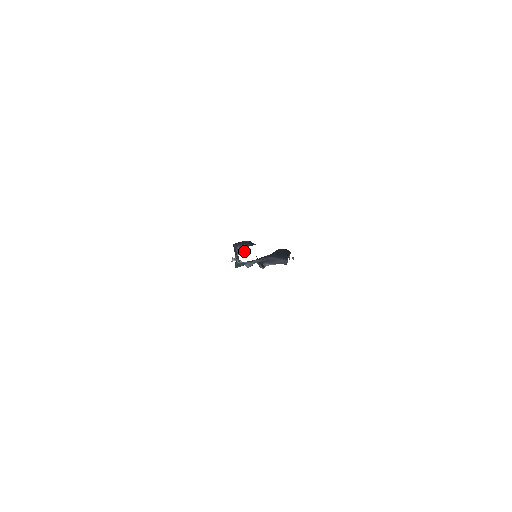
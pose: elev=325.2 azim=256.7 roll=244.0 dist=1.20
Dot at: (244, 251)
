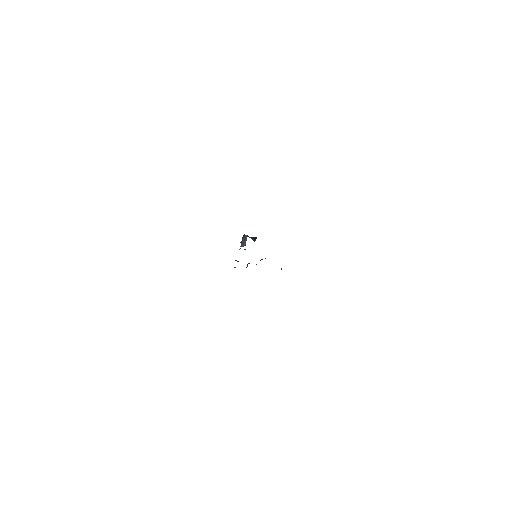
Dot at: (252, 239)
